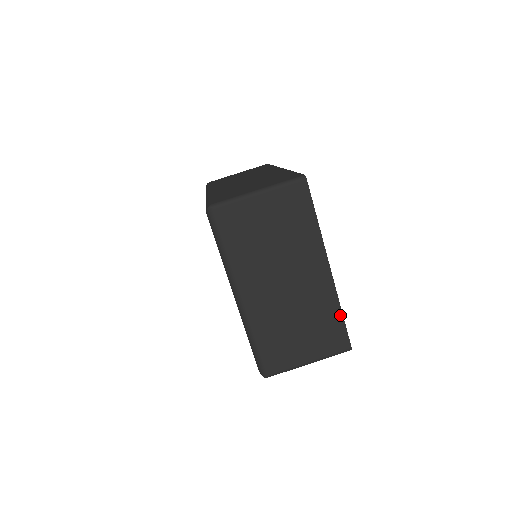
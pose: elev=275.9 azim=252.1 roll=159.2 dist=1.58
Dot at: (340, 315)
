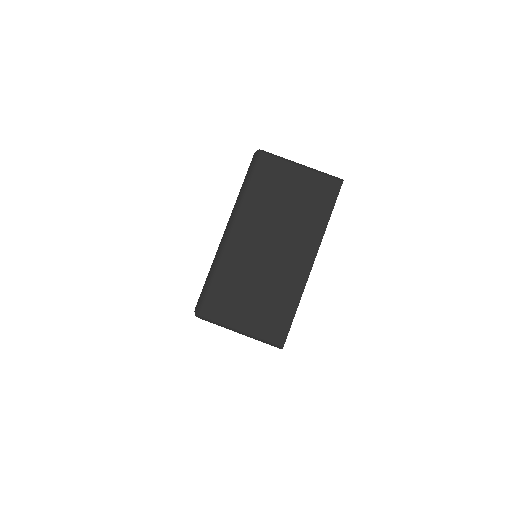
Dot at: (294, 309)
